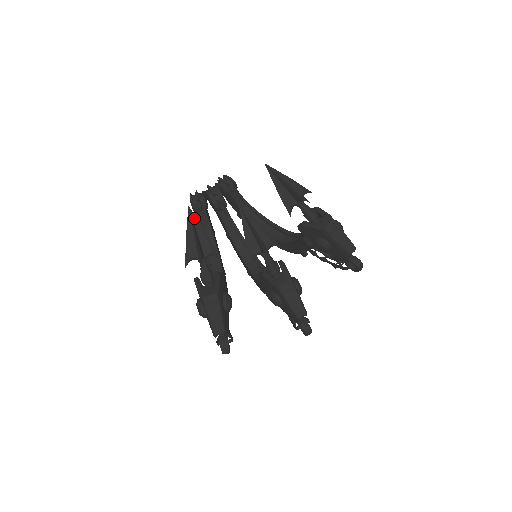
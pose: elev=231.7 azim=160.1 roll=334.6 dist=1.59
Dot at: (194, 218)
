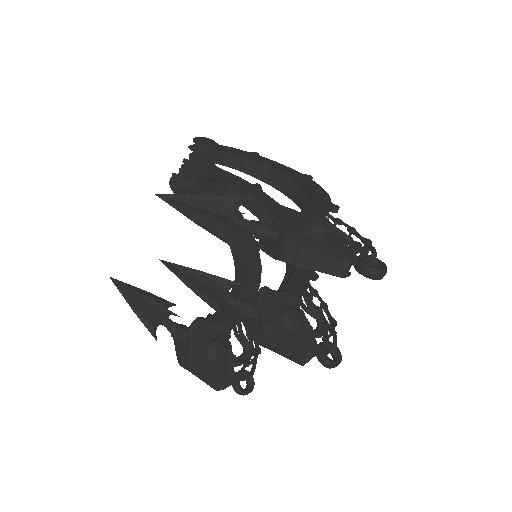
Dot at: (123, 287)
